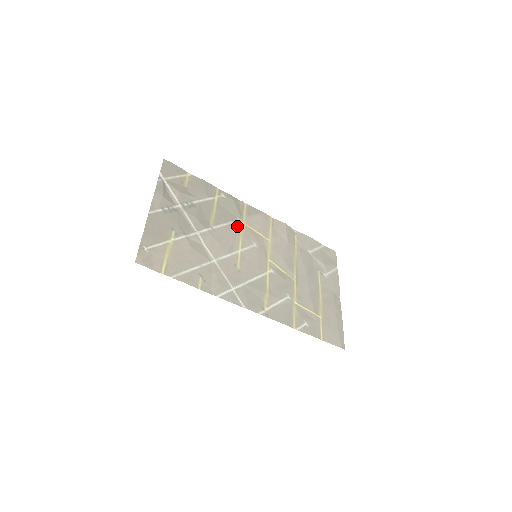
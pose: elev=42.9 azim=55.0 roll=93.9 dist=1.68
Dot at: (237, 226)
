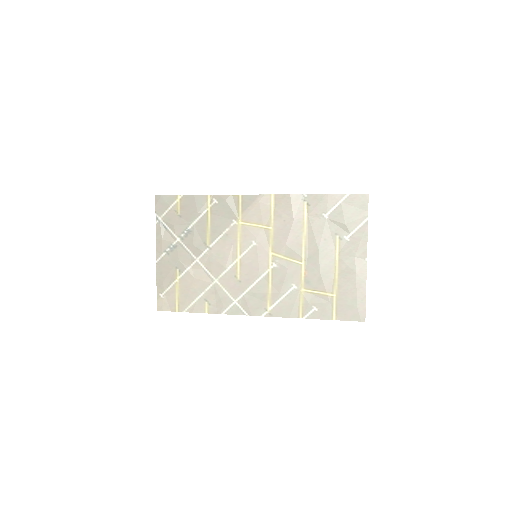
Dot at: (233, 231)
